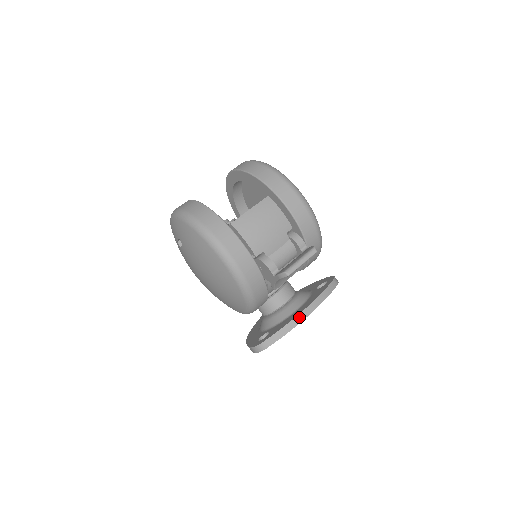
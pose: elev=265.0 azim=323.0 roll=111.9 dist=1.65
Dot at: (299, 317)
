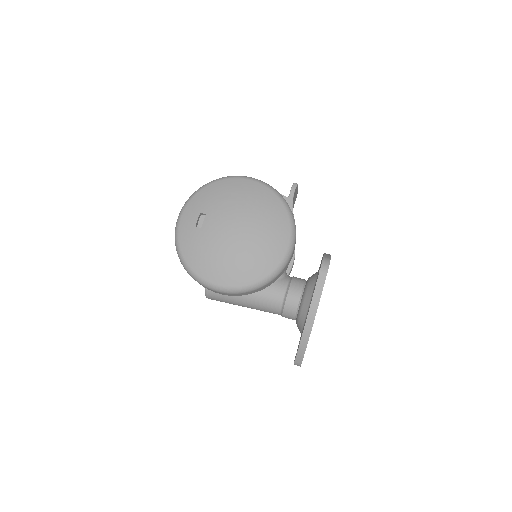
Dot at: occluded
